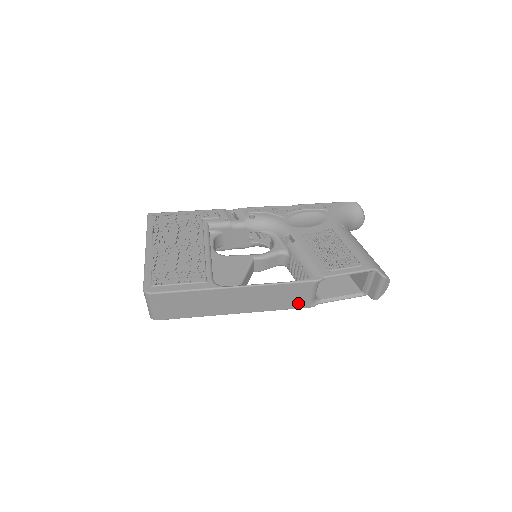
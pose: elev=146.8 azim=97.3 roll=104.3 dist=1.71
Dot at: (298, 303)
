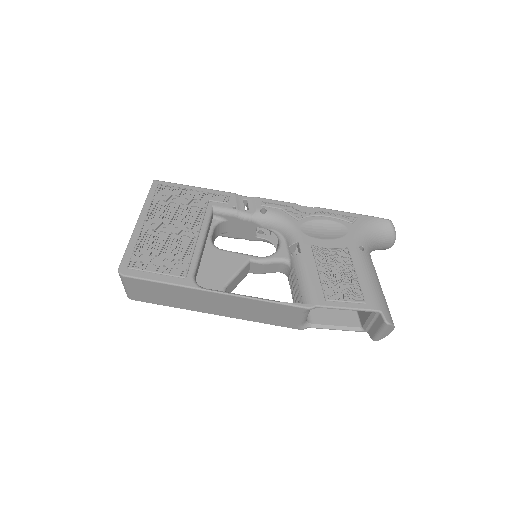
Dot at: (284, 322)
